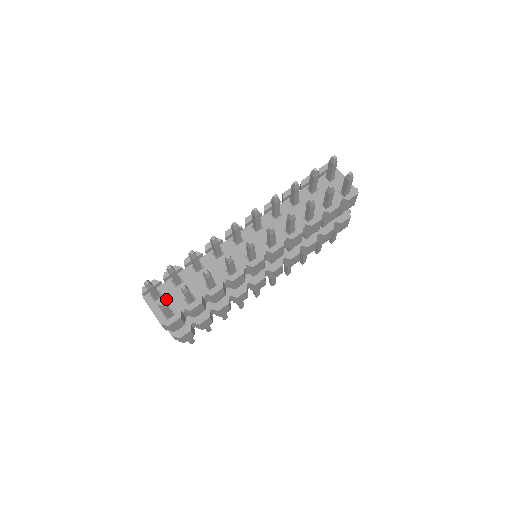
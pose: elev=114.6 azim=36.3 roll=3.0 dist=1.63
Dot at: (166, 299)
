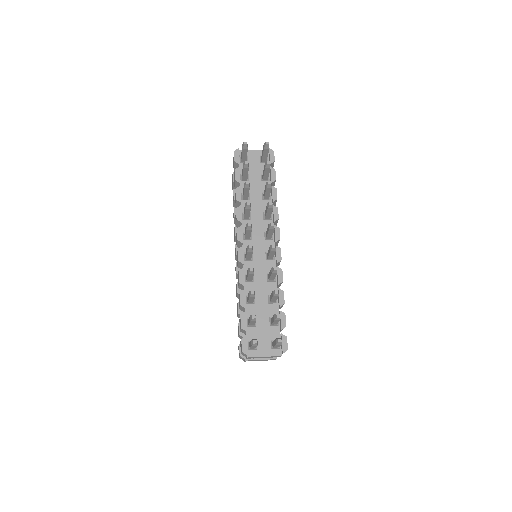
Dot at: (261, 340)
